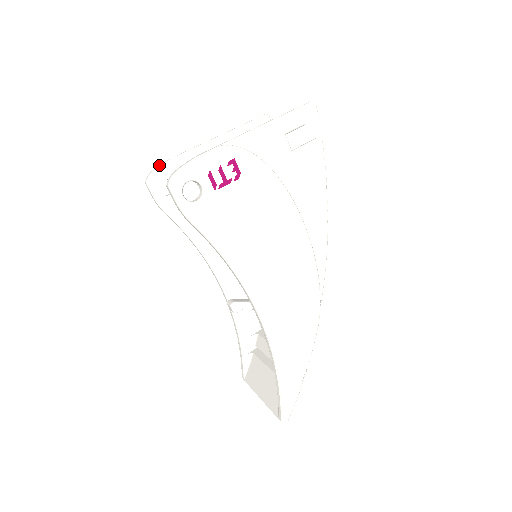
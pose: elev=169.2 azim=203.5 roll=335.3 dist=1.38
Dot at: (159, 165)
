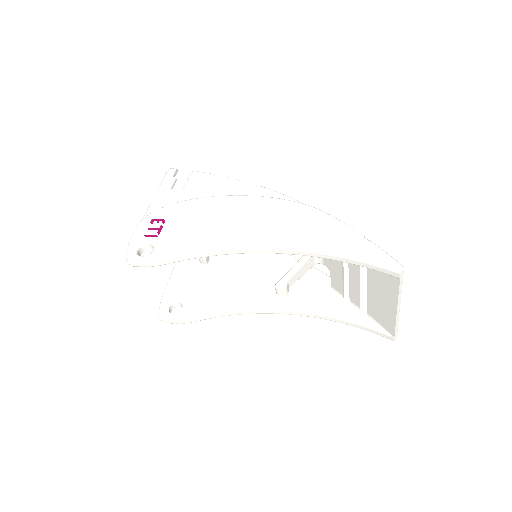
Dot at: (160, 306)
